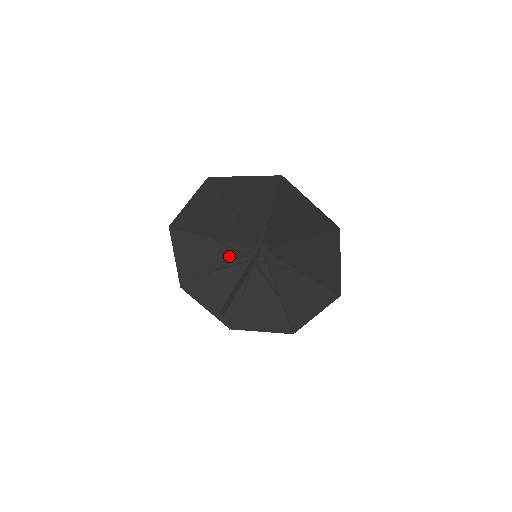
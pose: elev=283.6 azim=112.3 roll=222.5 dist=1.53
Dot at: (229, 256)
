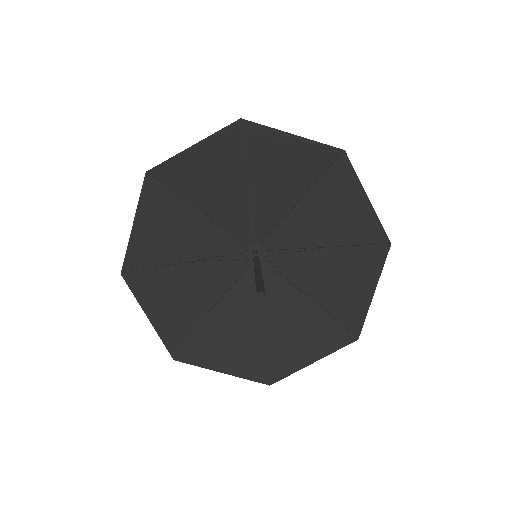
Dot at: (220, 282)
